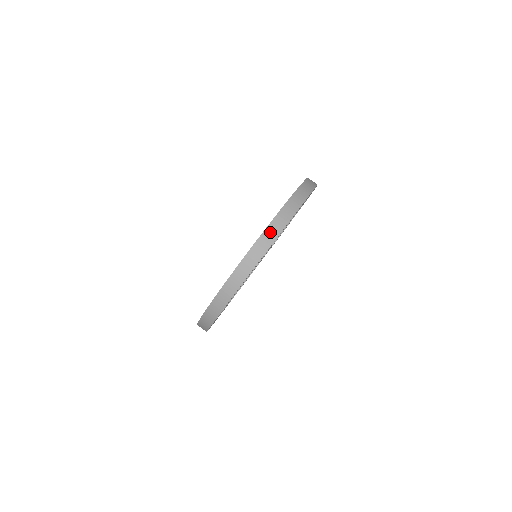
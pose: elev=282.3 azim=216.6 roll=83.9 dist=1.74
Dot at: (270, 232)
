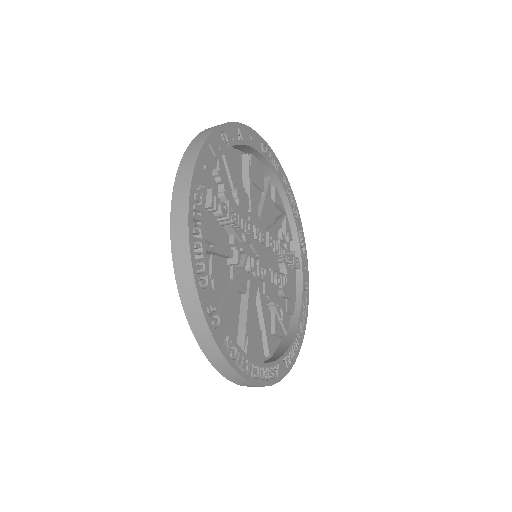
Dot at: (178, 197)
